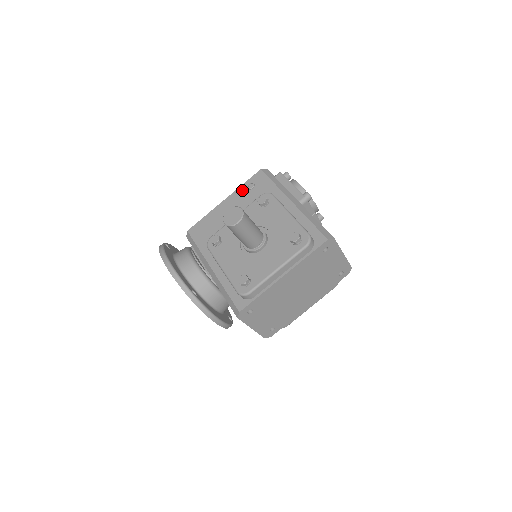
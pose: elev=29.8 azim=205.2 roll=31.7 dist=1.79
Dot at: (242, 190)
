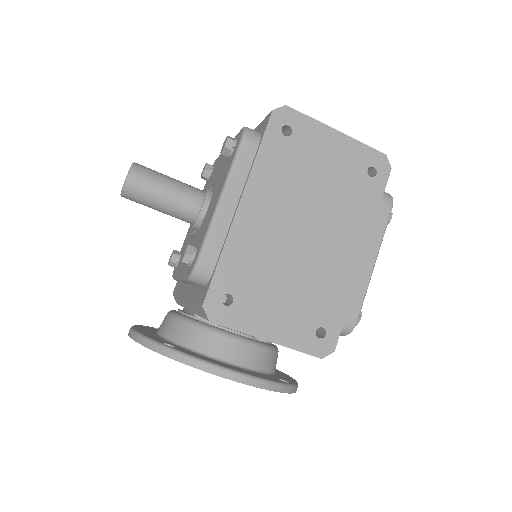
Dot at: occluded
